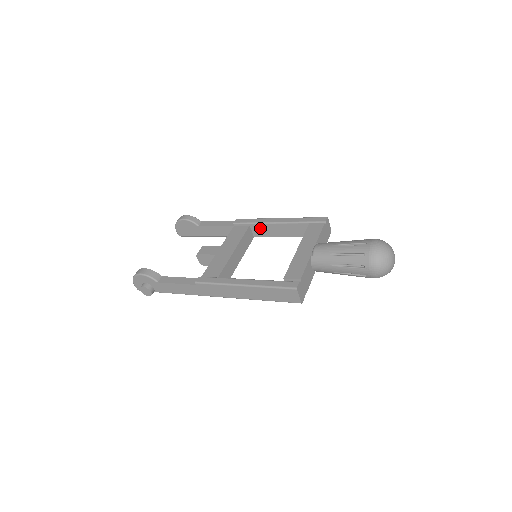
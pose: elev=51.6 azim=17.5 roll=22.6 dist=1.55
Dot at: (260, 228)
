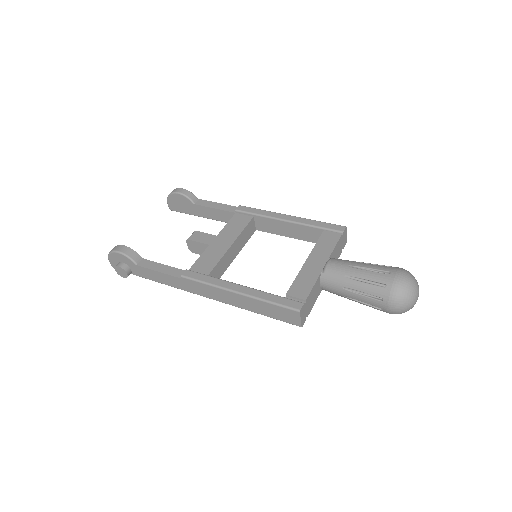
Dot at: (265, 222)
